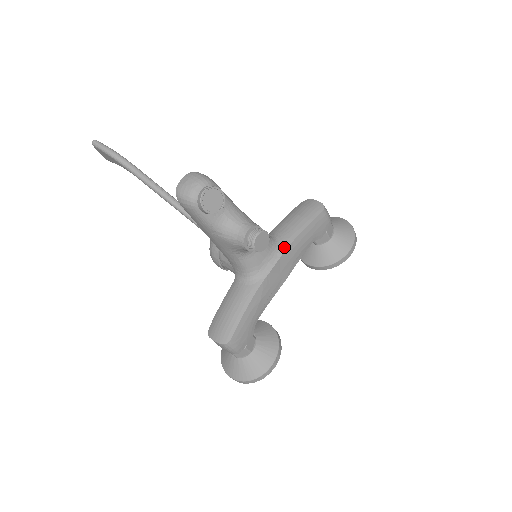
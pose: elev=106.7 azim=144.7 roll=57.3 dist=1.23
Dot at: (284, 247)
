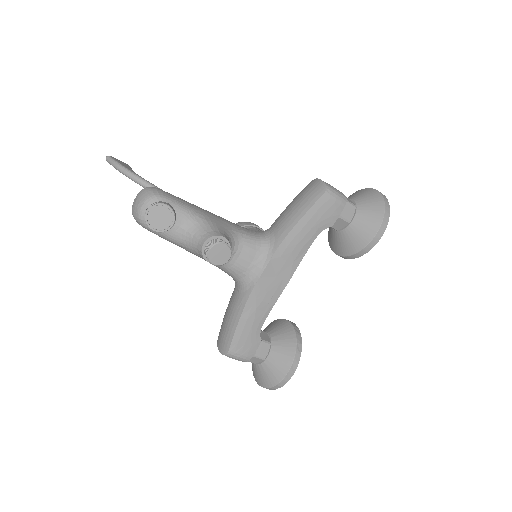
Dot at: (275, 246)
